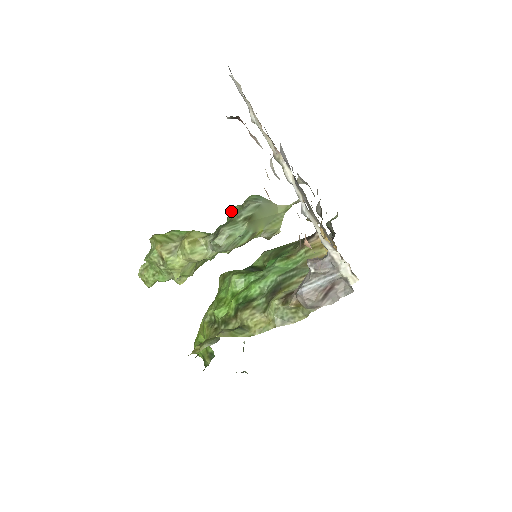
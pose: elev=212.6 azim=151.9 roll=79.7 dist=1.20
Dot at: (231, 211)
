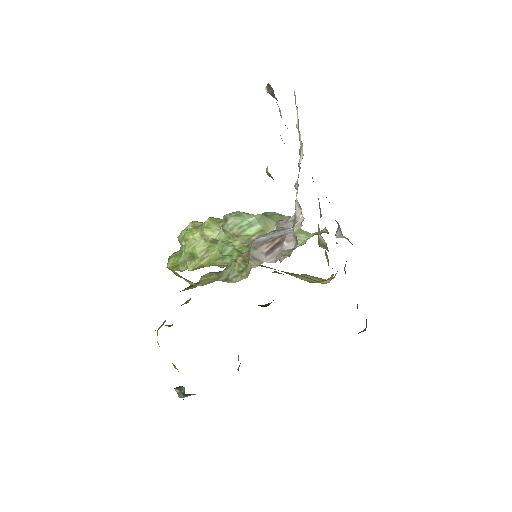
Dot at: occluded
